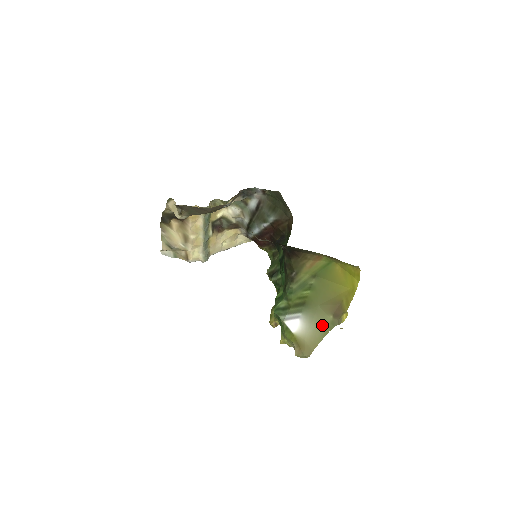
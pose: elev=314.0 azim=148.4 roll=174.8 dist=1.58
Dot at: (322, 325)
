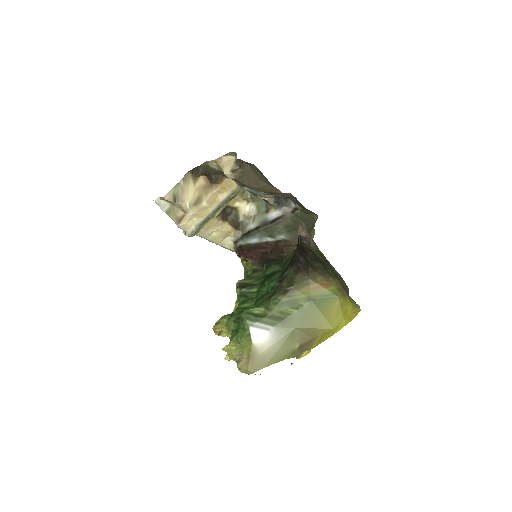
Dot at: (285, 349)
